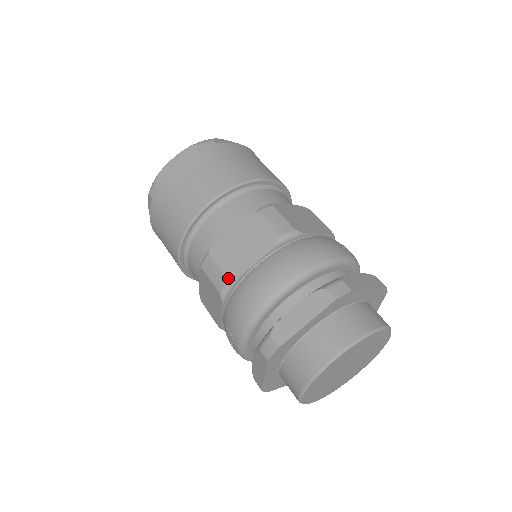
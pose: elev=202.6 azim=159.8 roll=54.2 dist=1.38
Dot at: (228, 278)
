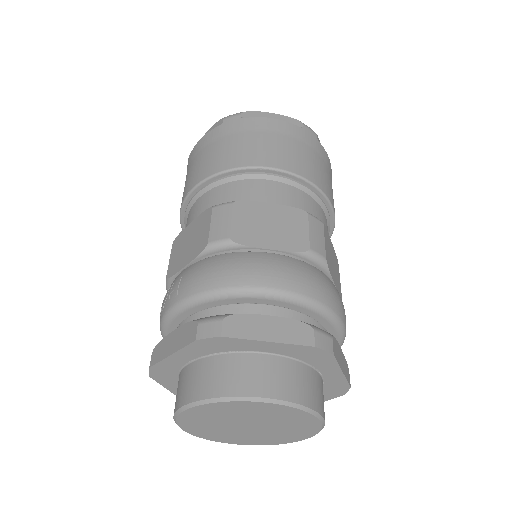
Dot at: (231, 237)
